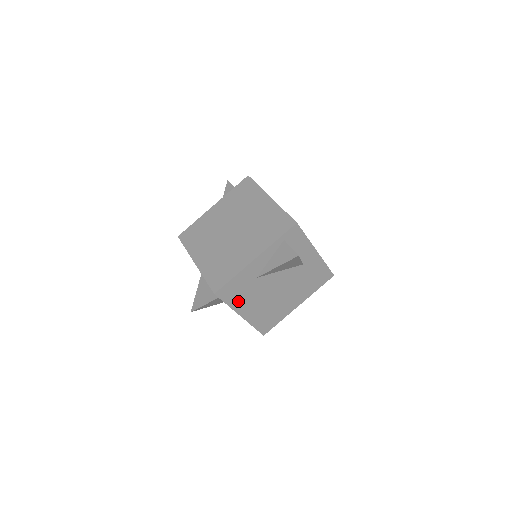
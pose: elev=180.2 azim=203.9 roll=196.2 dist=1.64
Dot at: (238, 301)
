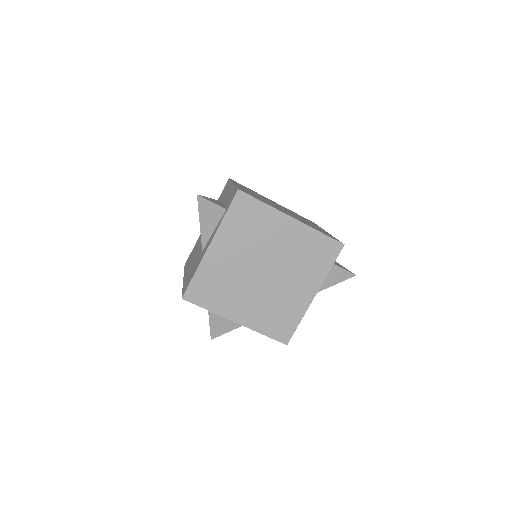
Dot at: occluded
